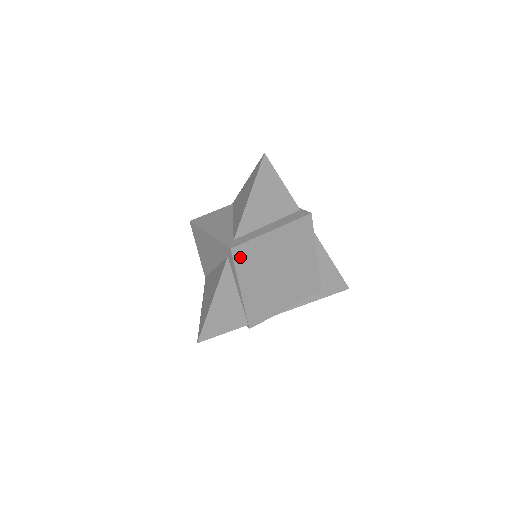
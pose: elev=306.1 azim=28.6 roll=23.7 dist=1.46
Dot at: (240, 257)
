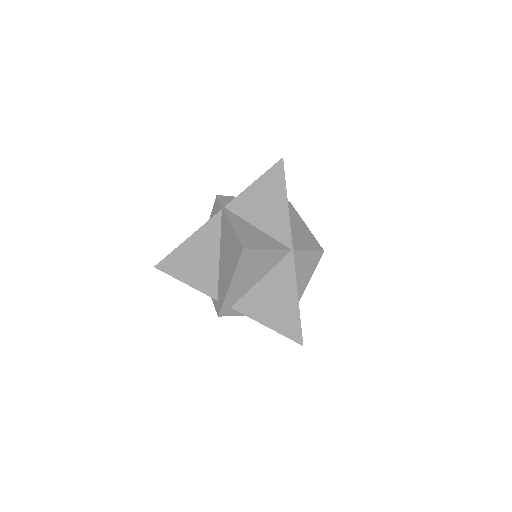
Dot at: occluded
